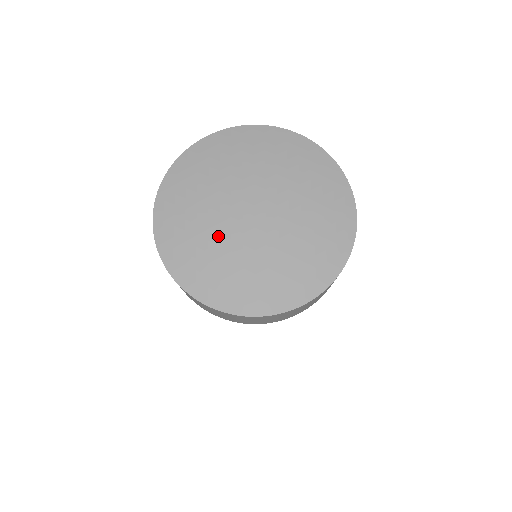
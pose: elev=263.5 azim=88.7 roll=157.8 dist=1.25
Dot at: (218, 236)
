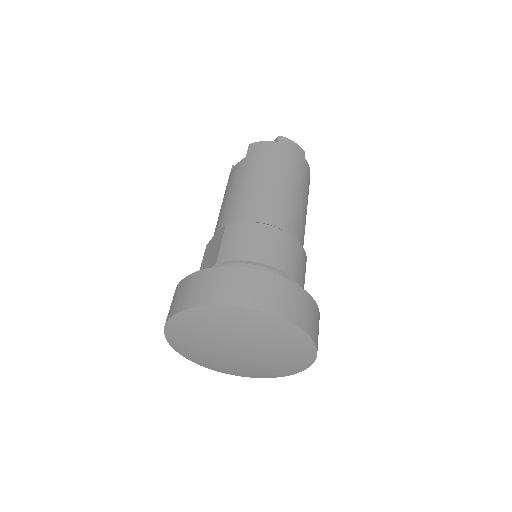
Dot at: (241, 366)
